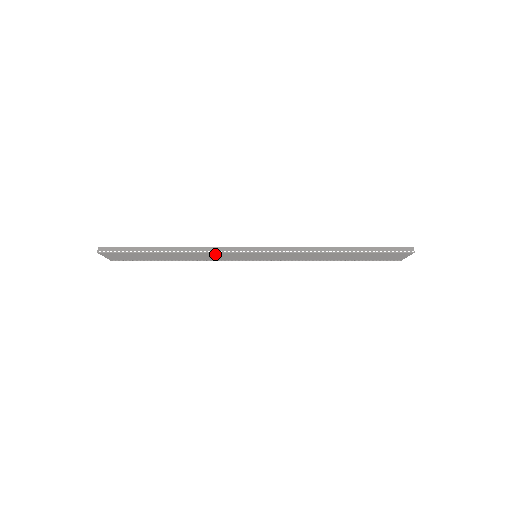
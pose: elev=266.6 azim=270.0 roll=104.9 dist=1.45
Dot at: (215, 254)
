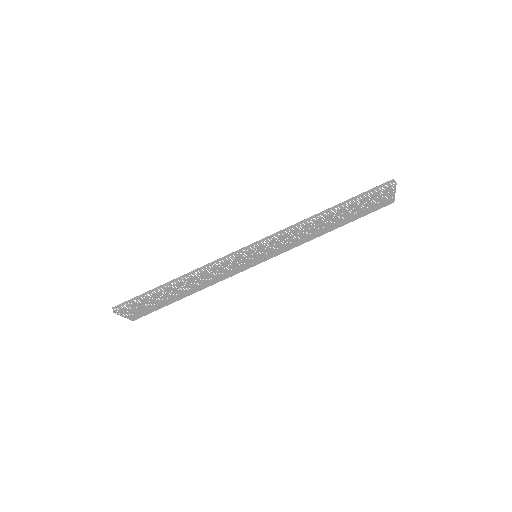
Dot at: (217, 269)
